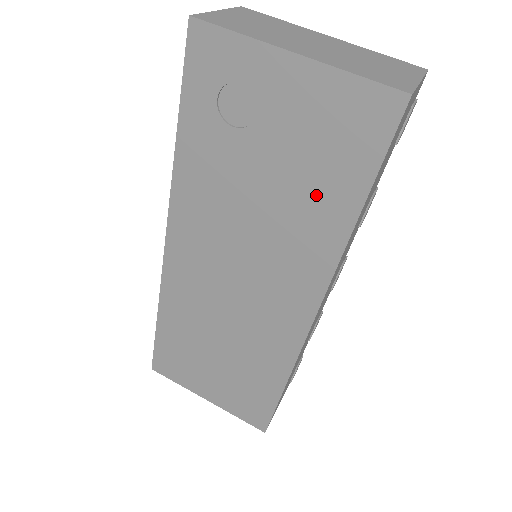
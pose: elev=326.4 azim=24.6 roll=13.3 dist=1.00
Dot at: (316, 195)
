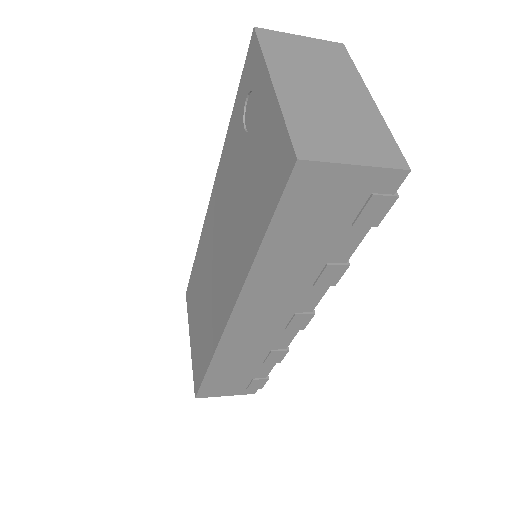
Dot at: (251, 214)
